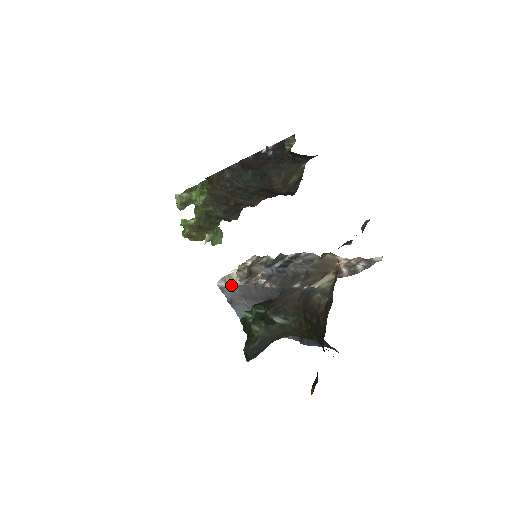
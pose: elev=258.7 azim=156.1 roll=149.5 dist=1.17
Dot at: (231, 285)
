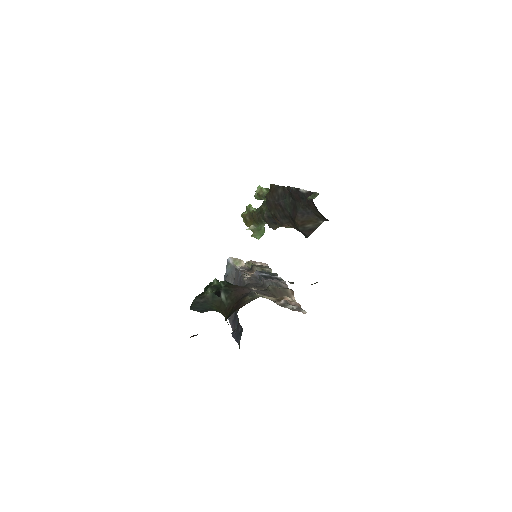
Dot at: (234, 266)
